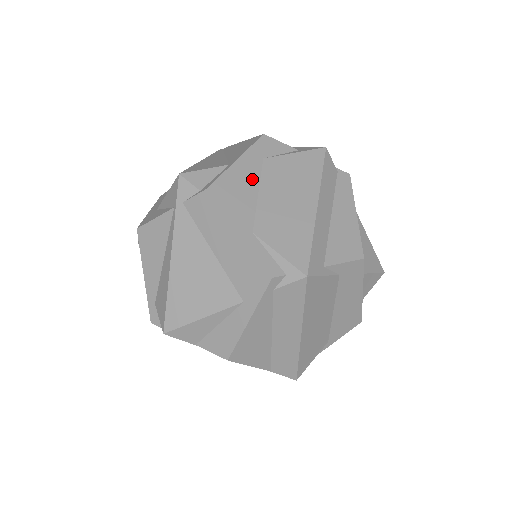
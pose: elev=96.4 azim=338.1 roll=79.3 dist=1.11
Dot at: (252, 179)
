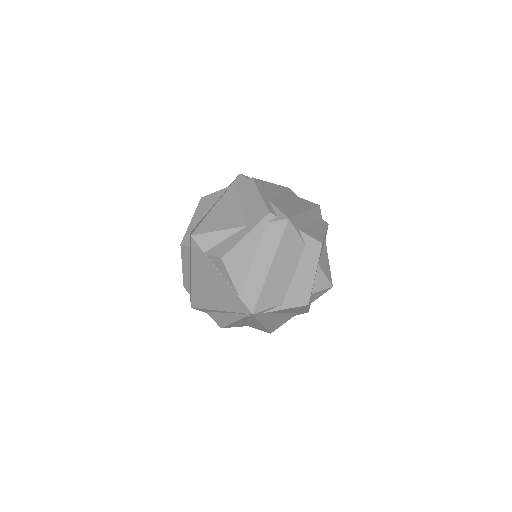
Dot at: (276, 191)
